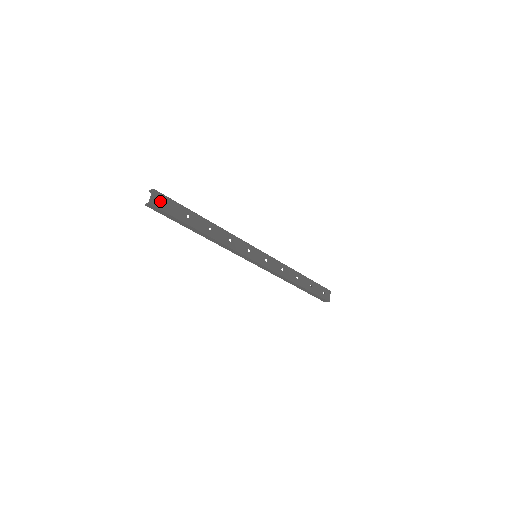
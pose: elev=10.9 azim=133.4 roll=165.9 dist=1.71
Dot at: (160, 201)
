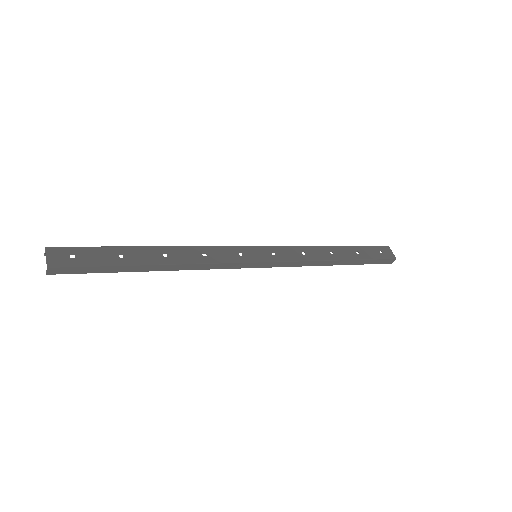
Dot at: (64, 257)
